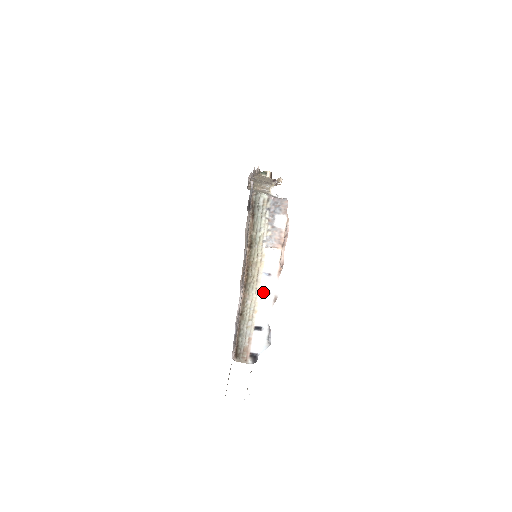
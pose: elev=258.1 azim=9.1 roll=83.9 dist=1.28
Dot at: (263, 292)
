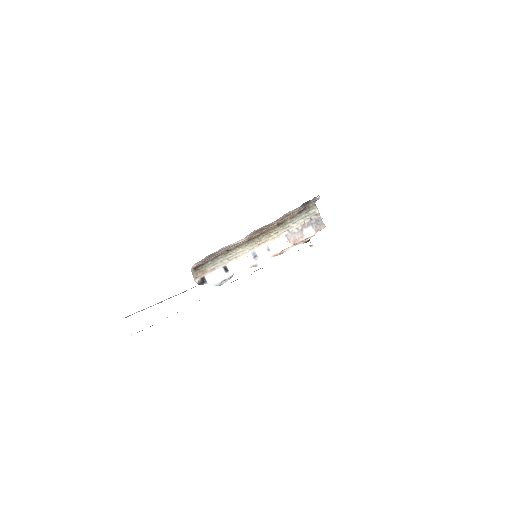
Dot at: (254, 254)
